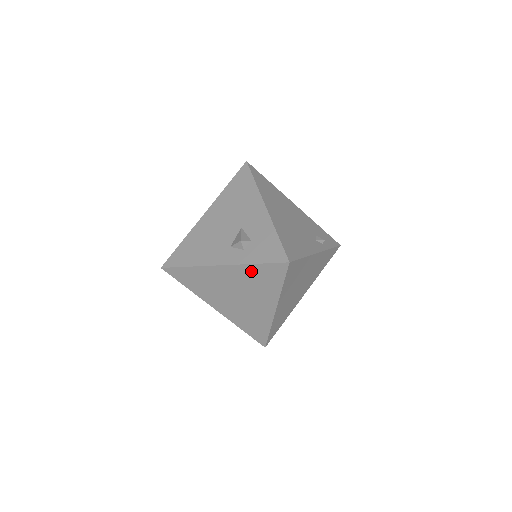
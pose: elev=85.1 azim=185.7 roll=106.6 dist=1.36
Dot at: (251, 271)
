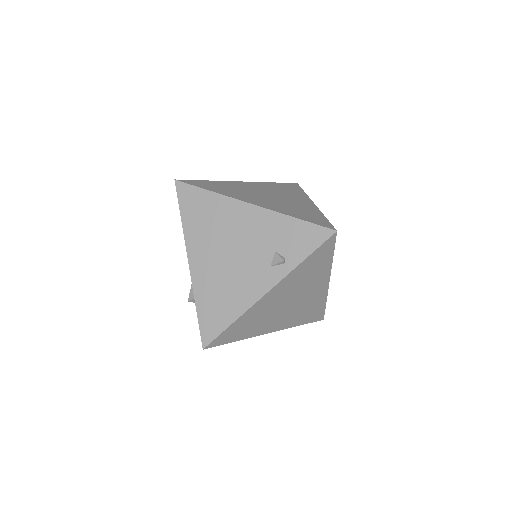
Dot at: occluded
